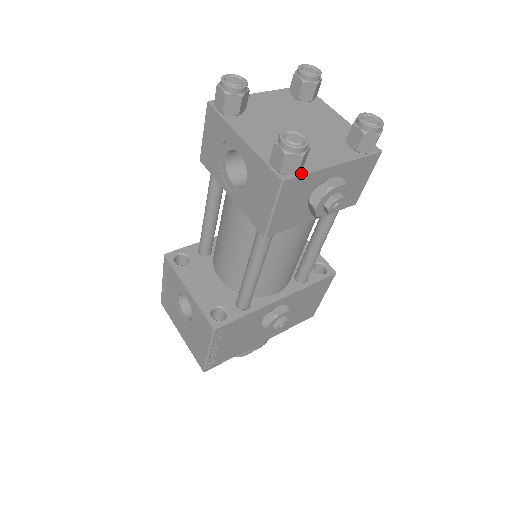
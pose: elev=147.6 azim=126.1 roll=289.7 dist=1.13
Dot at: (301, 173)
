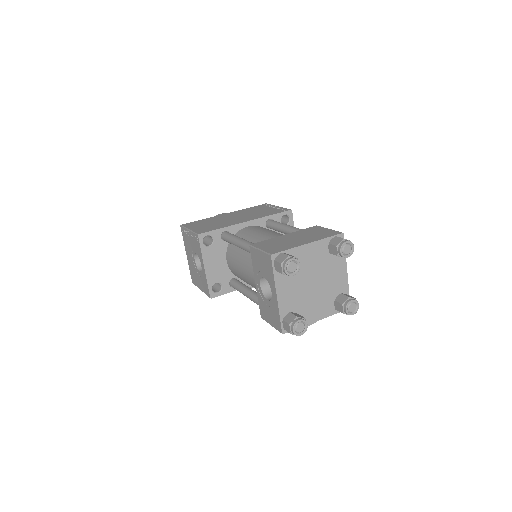
Dot at: occluded
